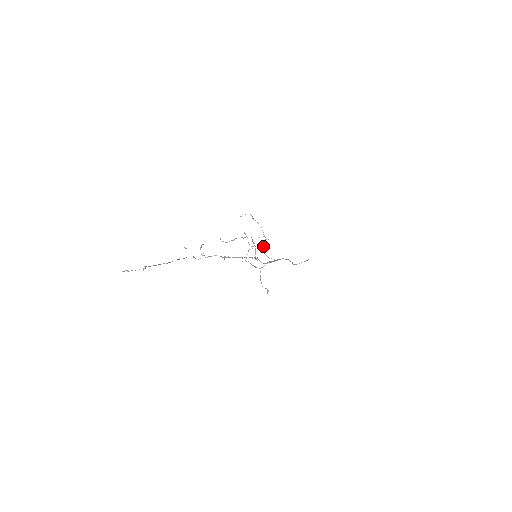
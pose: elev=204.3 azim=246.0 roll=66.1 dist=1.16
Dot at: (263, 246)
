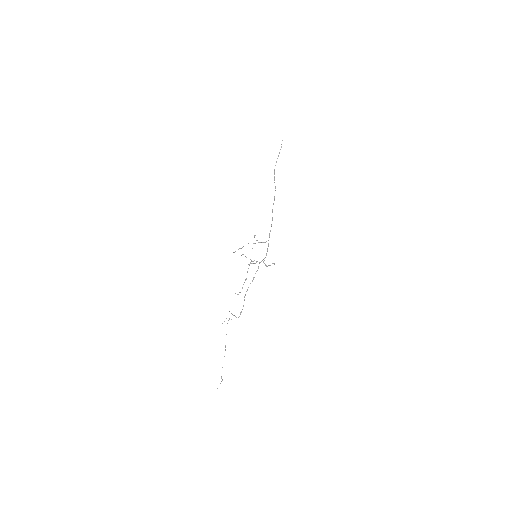
Dot at: occluded
